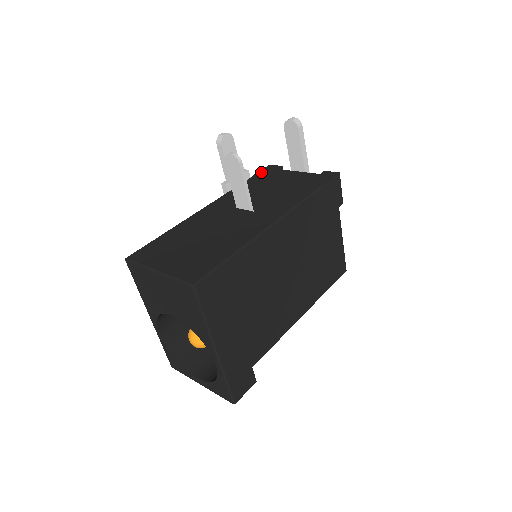
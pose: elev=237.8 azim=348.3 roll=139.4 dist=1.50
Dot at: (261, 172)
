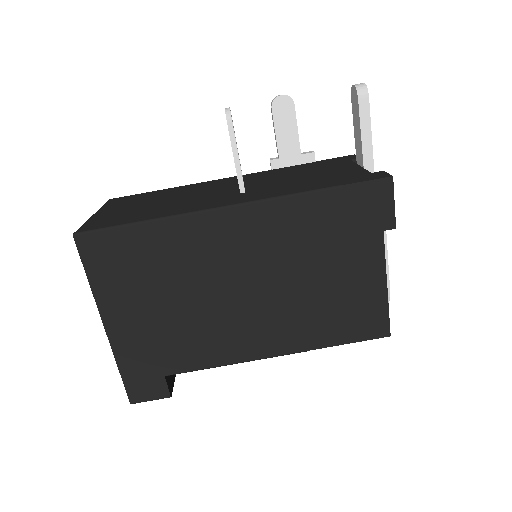
Dot at: (331, 159)
